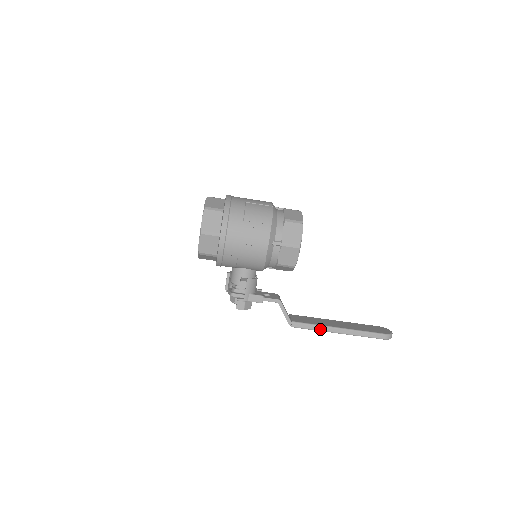
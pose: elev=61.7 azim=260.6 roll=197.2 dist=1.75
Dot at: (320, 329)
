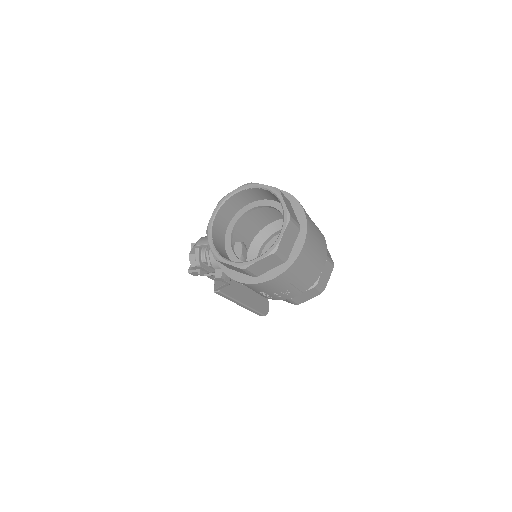
Dot at: (231, 300)
